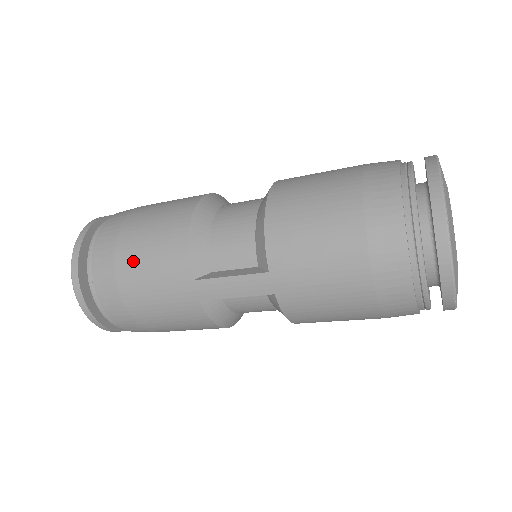
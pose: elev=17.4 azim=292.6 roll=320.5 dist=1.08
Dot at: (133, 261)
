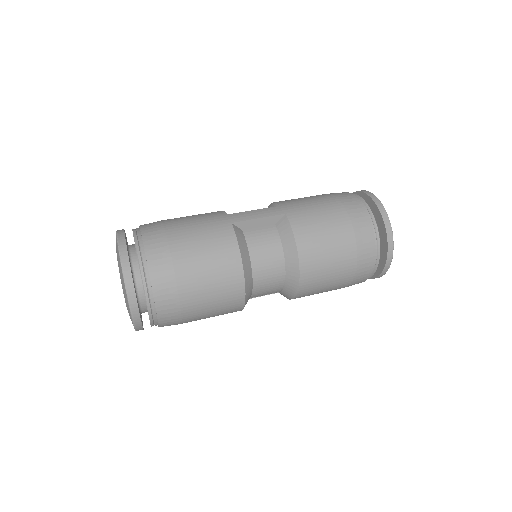
Dot at: occluded
